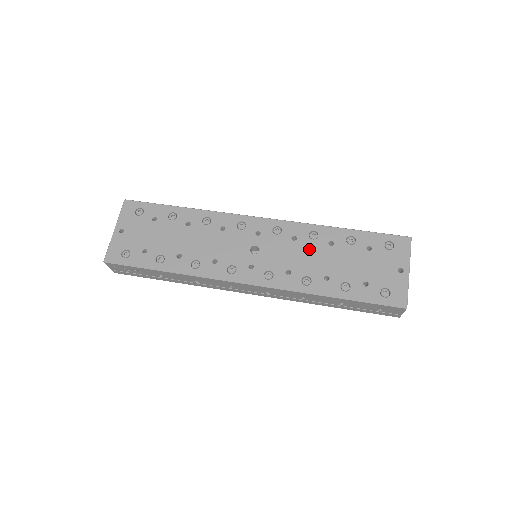
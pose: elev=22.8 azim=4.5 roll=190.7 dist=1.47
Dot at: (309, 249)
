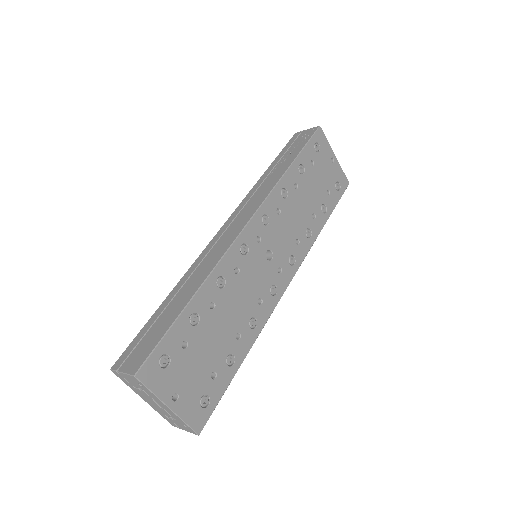
Dot at: (292, 208)
